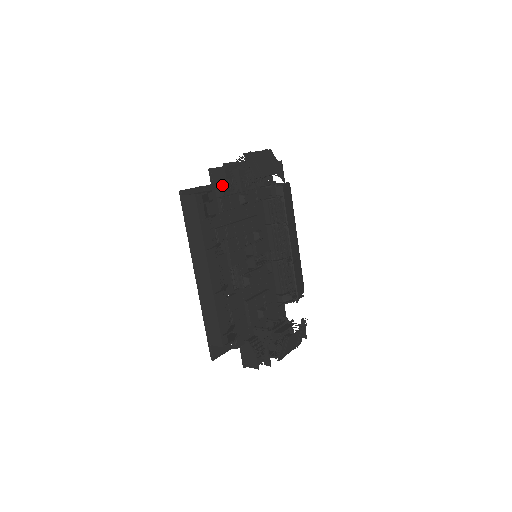
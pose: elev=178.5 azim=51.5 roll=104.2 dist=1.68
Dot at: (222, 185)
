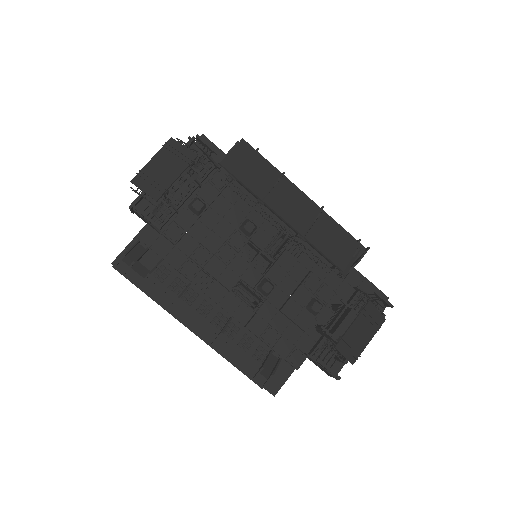
Dot at: (148, 223)
